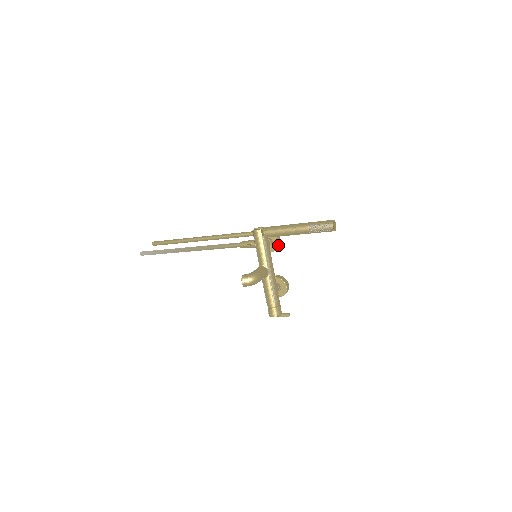
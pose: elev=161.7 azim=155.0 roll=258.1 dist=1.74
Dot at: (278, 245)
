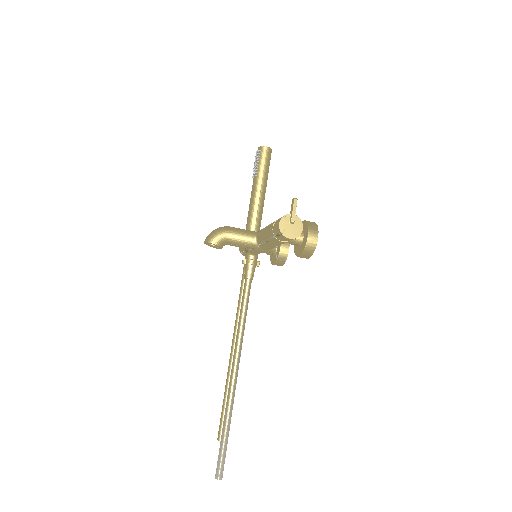
Dot at: occluded
